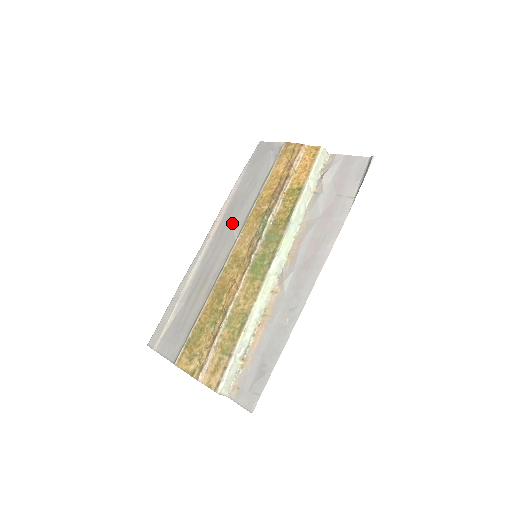
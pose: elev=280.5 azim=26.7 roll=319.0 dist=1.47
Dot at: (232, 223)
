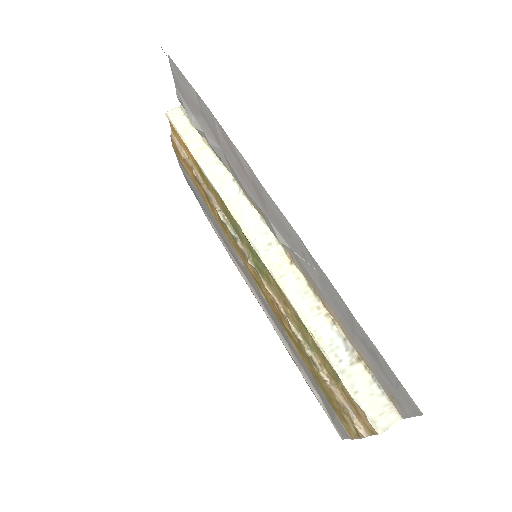
Dot at: (236, 258)
